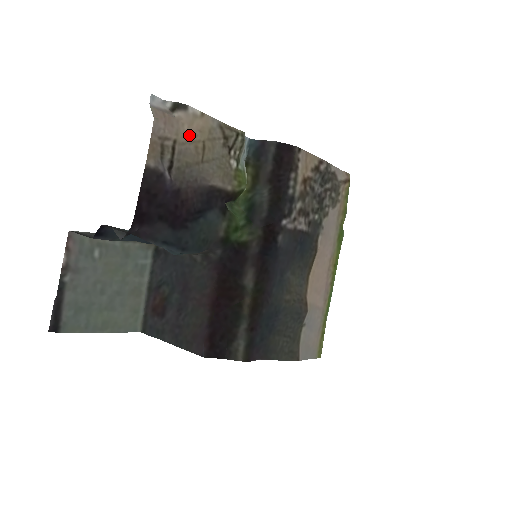
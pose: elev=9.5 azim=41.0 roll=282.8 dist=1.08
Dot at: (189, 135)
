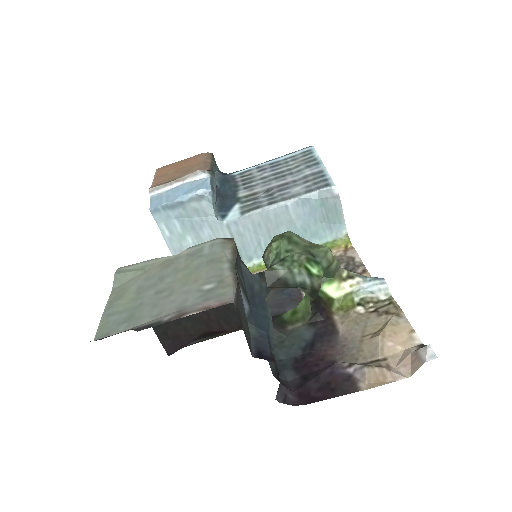
Dot at: (391, 342)
